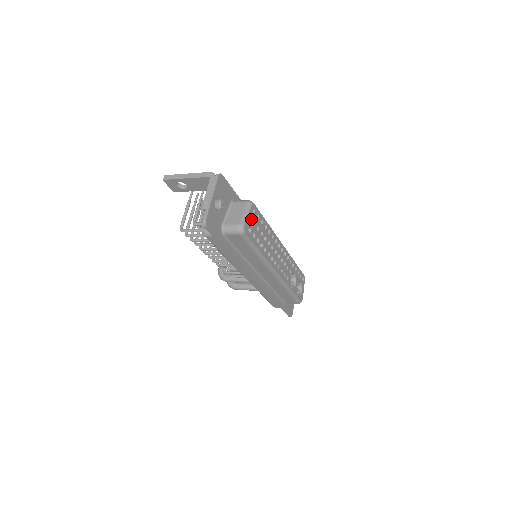
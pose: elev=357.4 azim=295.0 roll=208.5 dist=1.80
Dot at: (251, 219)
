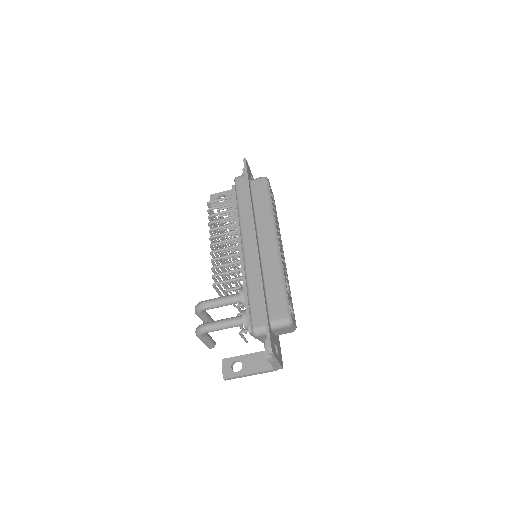
Dot at: occluded
